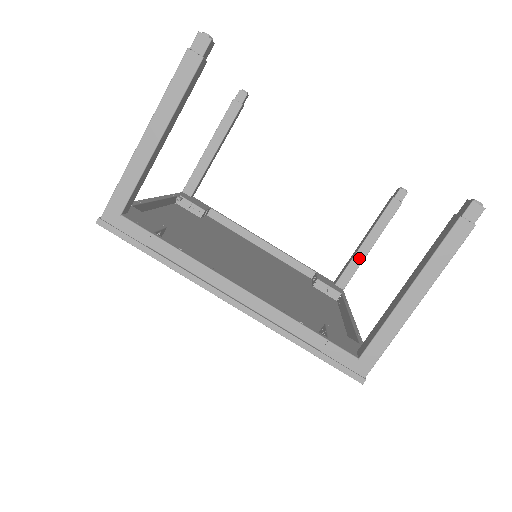
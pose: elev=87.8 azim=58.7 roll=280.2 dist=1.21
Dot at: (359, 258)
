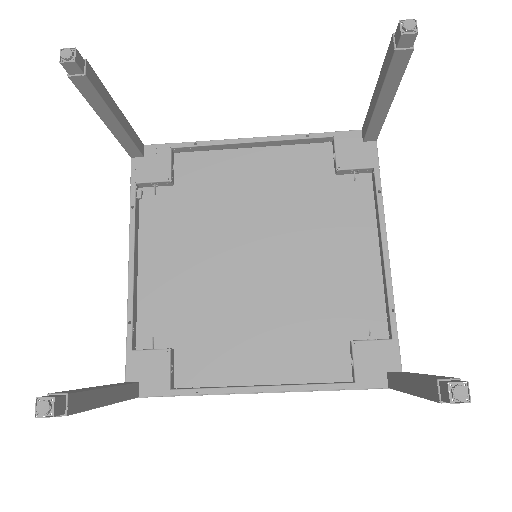
Dot at: (379, 116)
